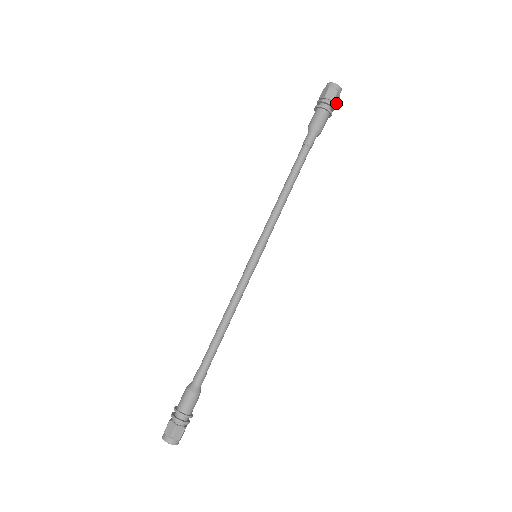
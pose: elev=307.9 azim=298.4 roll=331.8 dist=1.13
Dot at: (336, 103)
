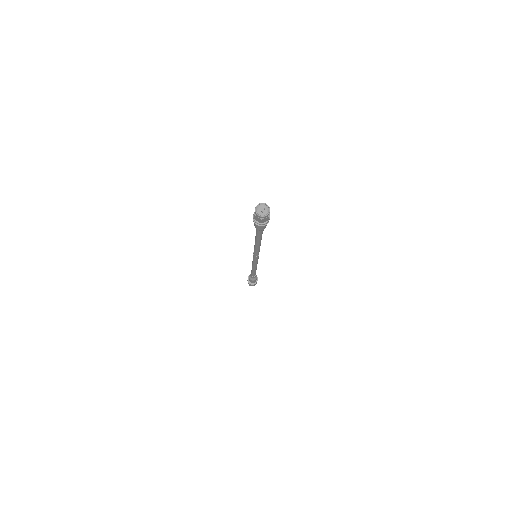
Dot at: (267, 220)
